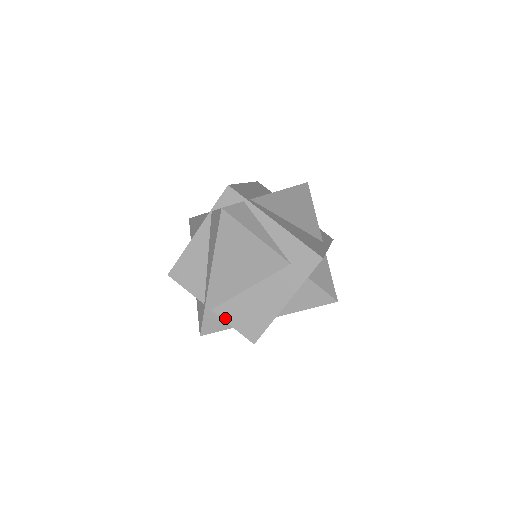
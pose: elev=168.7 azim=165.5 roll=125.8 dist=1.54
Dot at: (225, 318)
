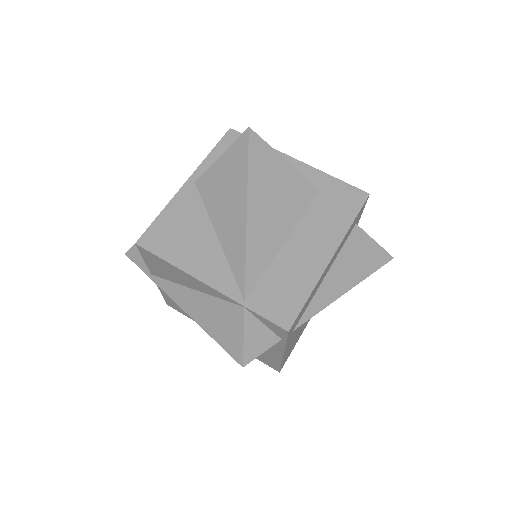
Dot at: (161, 289)
